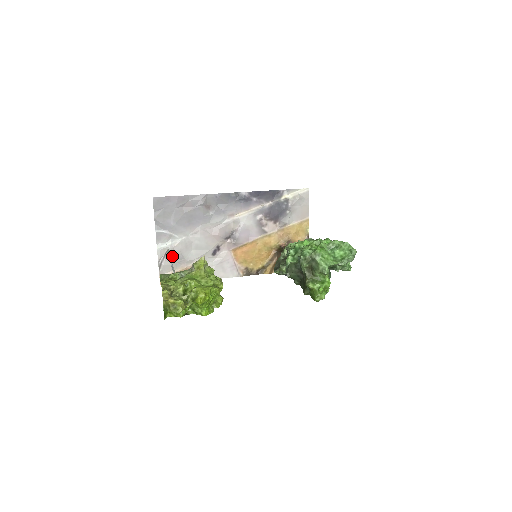
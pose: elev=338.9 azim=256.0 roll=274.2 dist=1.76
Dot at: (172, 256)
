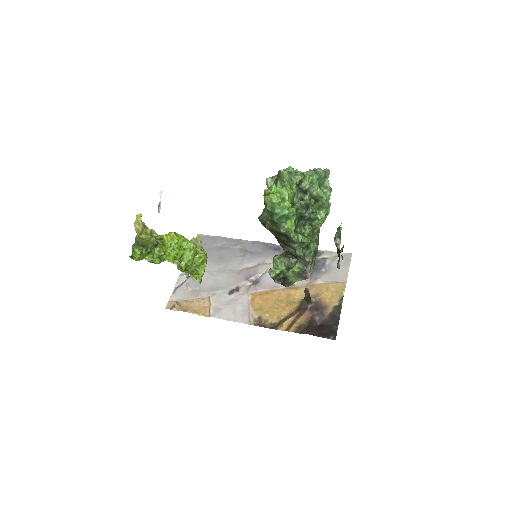
Dot at: (189, 282)
